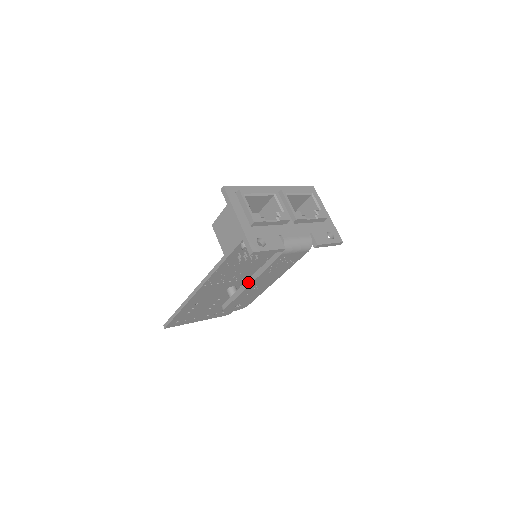
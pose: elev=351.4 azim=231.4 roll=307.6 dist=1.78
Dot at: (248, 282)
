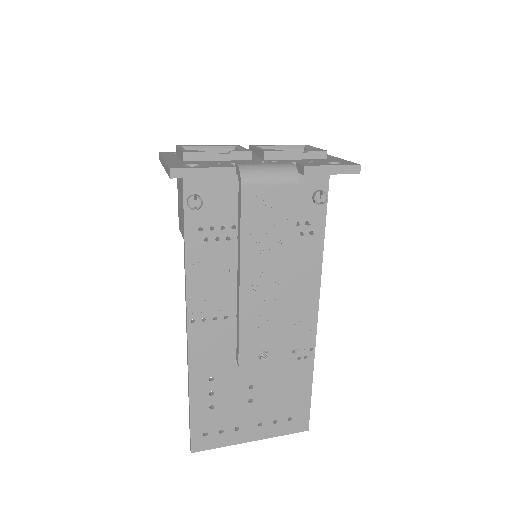
Dot at: (238, 280)
